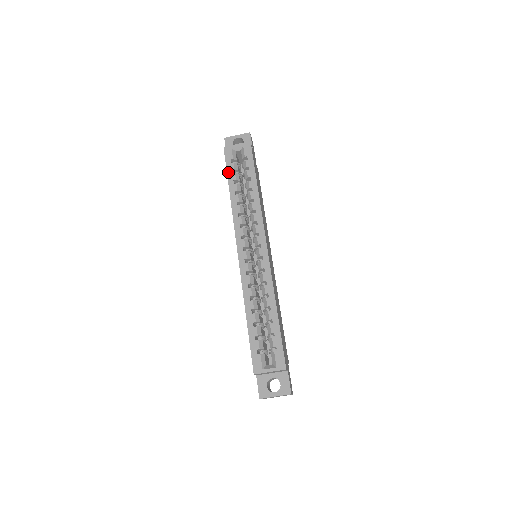
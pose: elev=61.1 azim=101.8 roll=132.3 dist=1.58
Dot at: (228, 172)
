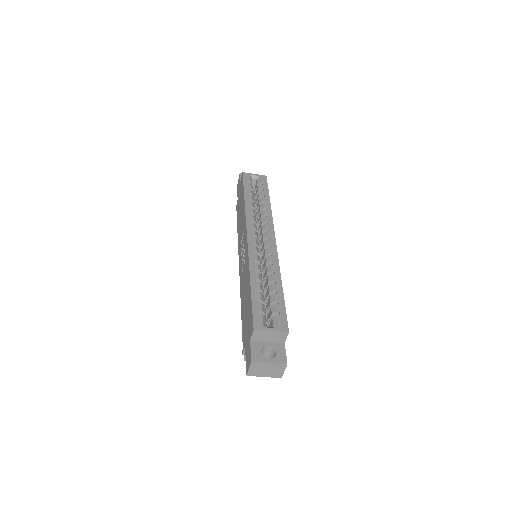
Dot at: (245, 187)
